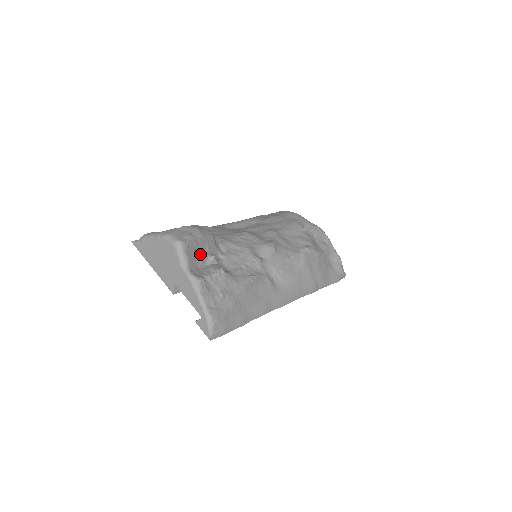
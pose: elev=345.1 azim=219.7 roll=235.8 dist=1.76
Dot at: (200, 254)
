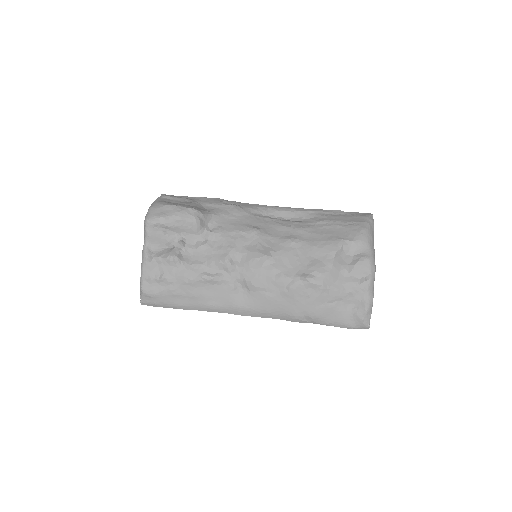
Dot at: (170, 235)
